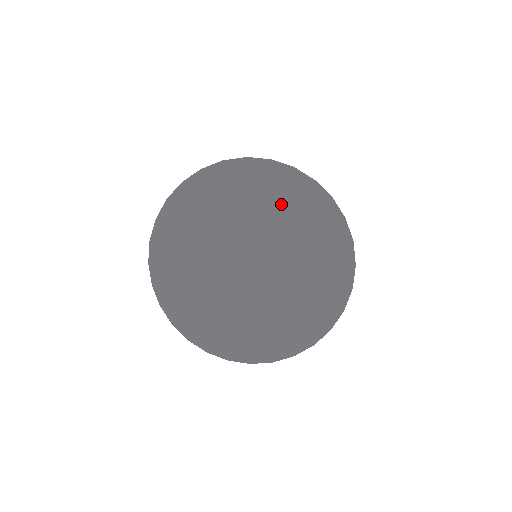
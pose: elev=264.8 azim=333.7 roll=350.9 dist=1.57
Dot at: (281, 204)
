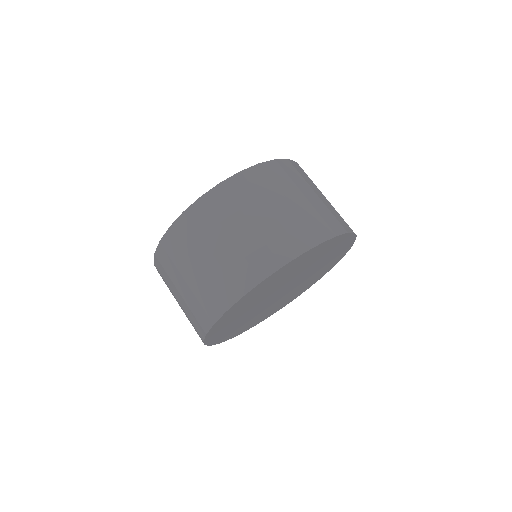
Dot at: (330, 256)
